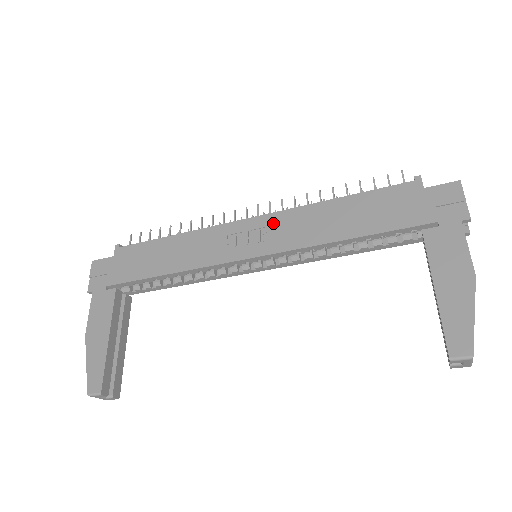
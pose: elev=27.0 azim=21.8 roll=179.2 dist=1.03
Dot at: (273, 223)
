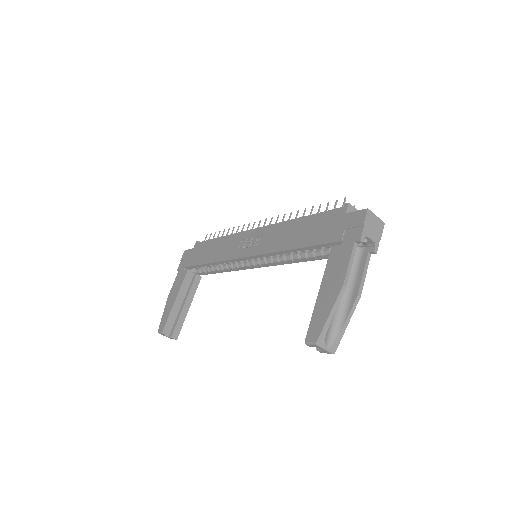
Dot at: (264, 233)
